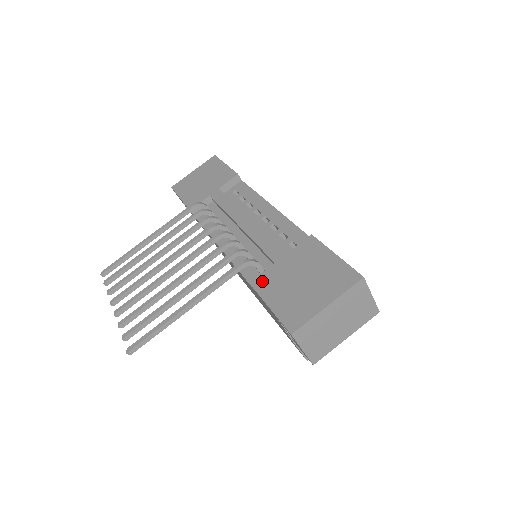
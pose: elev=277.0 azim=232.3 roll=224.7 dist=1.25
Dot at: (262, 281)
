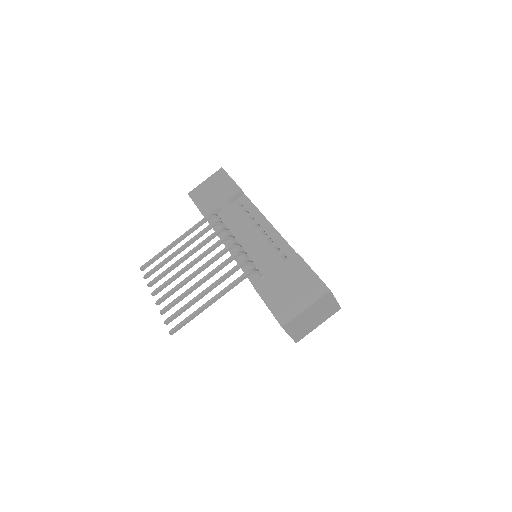
Dot at: (262, 286)
